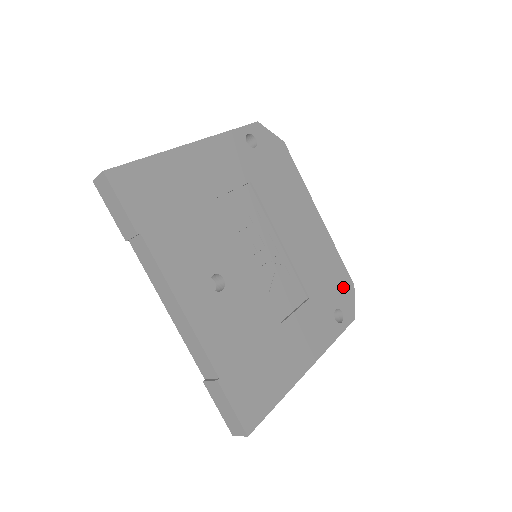
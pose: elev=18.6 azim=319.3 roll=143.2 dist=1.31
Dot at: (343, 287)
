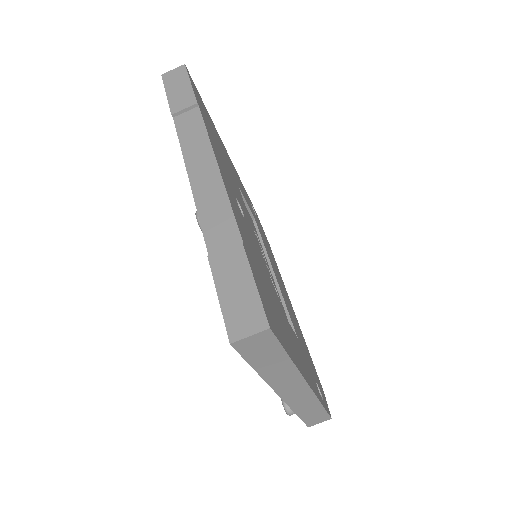
Dot at: (317, 378)
